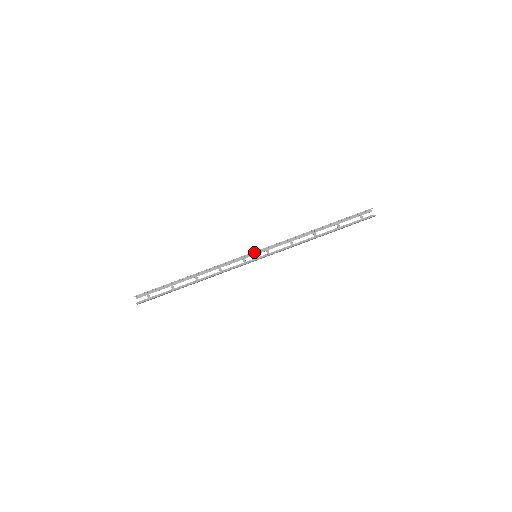
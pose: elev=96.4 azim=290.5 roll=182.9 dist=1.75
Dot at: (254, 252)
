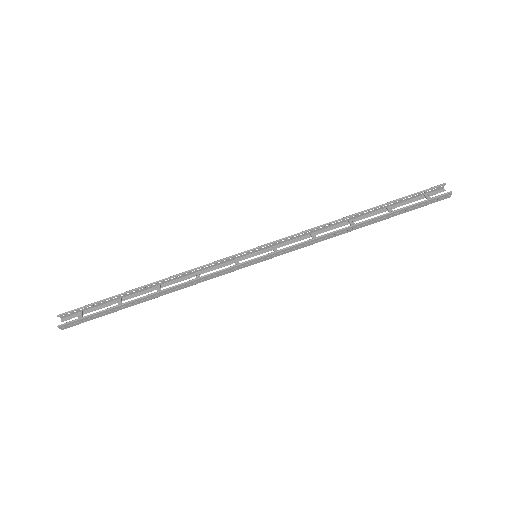
Dot at: (252, 249)
